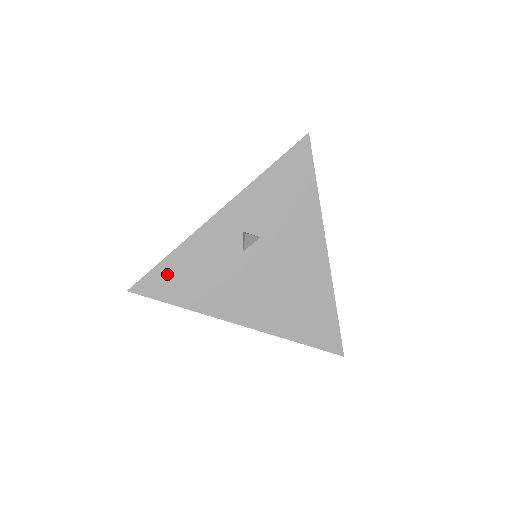
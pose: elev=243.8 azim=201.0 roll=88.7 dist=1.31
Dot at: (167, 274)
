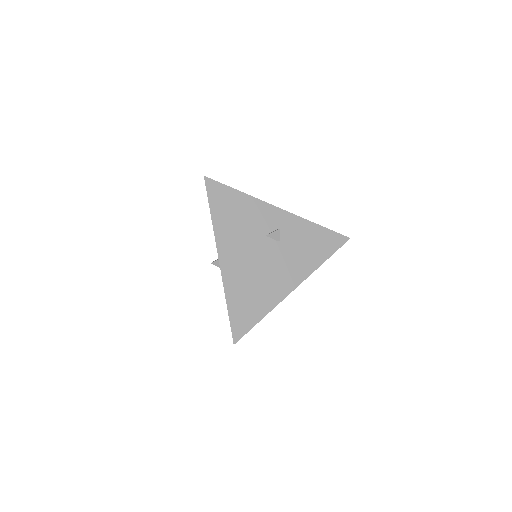
Dot at: (227, 195)
